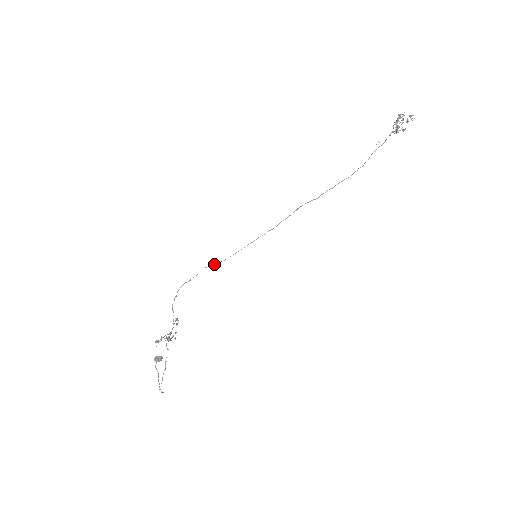
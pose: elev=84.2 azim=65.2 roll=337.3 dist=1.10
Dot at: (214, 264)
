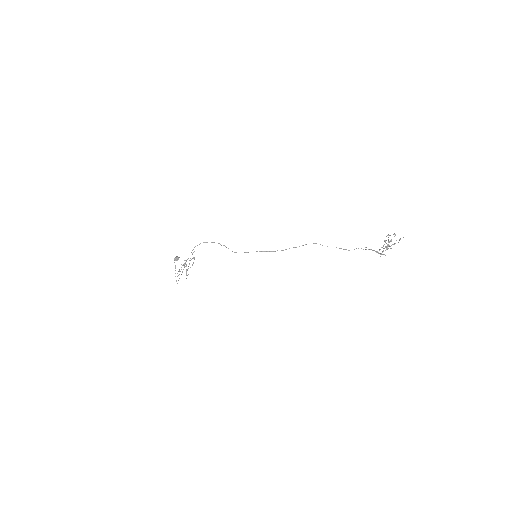
Dot at: (226, 247)
